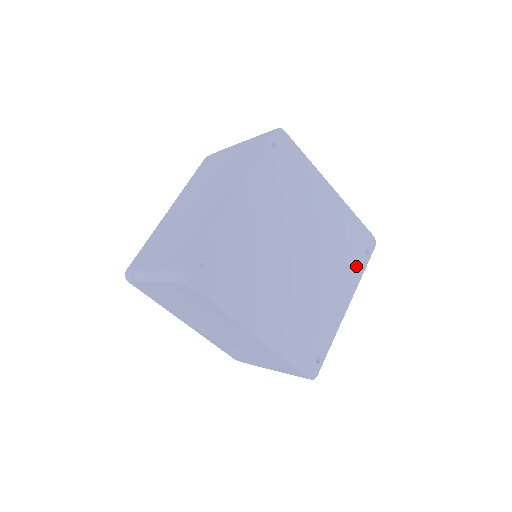
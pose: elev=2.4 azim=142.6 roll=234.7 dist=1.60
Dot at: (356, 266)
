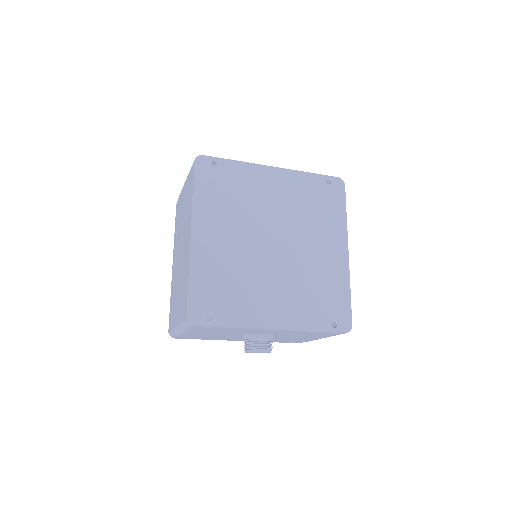
Dot at: (313, 318)
